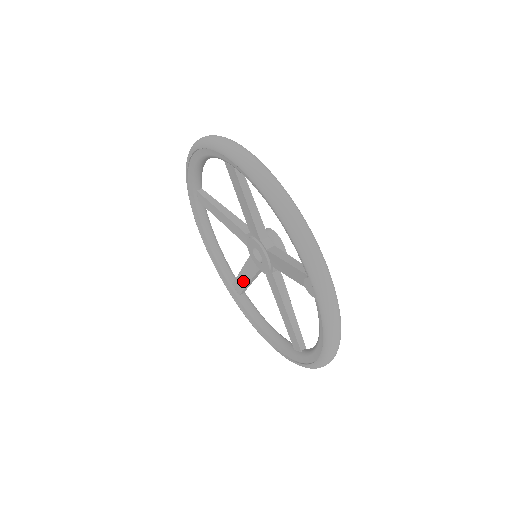
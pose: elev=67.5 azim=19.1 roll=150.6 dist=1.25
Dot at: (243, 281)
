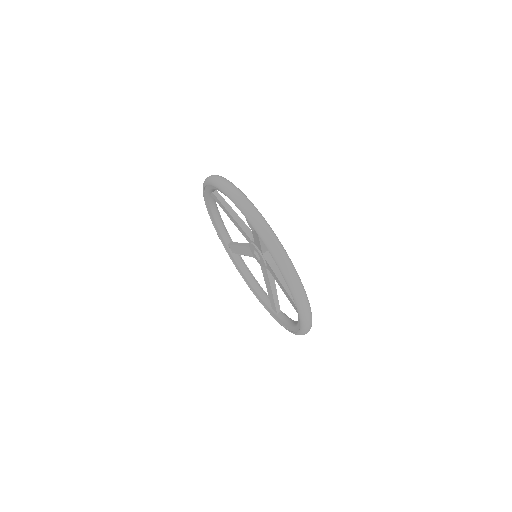
Dot at: (271, 295)
